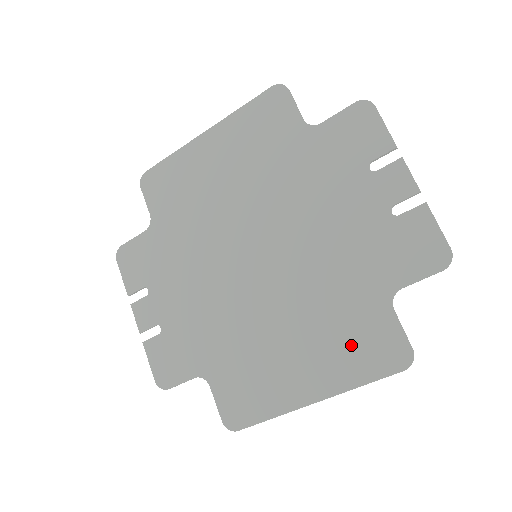
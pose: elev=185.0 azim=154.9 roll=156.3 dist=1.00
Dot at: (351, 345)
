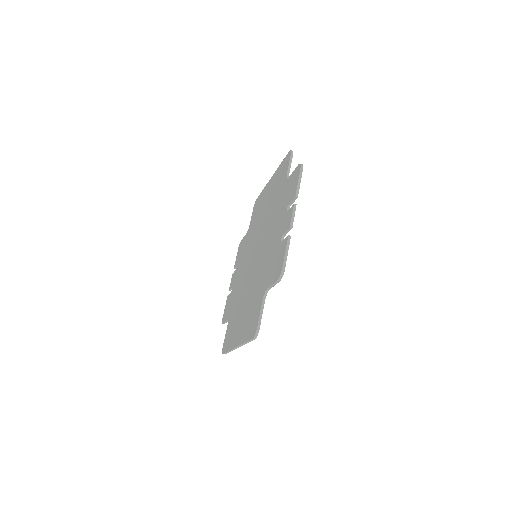
Dot at: (250, 317)
